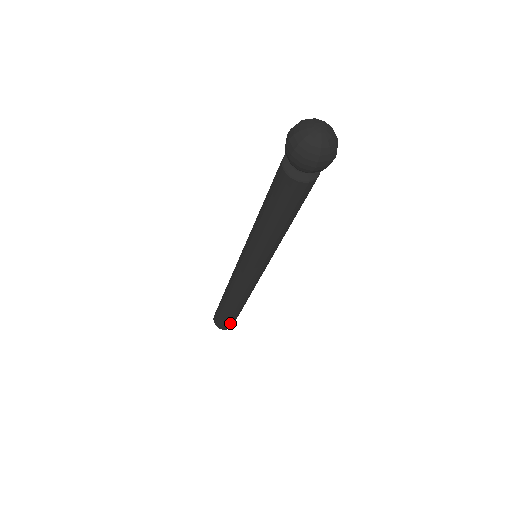
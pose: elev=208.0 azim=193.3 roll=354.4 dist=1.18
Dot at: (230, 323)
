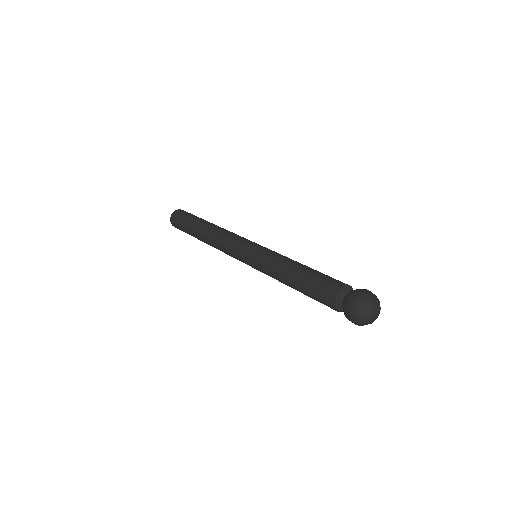
Dot at: occluded
